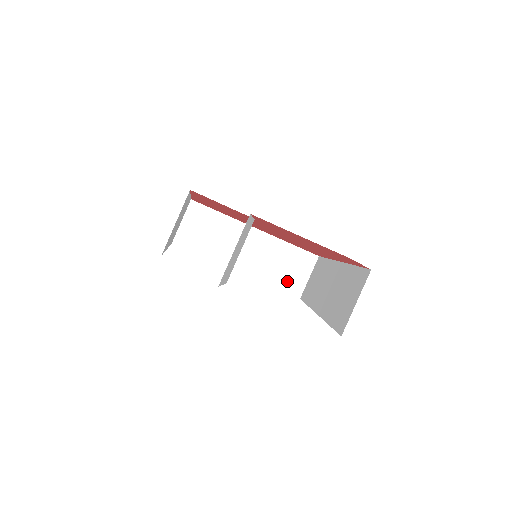
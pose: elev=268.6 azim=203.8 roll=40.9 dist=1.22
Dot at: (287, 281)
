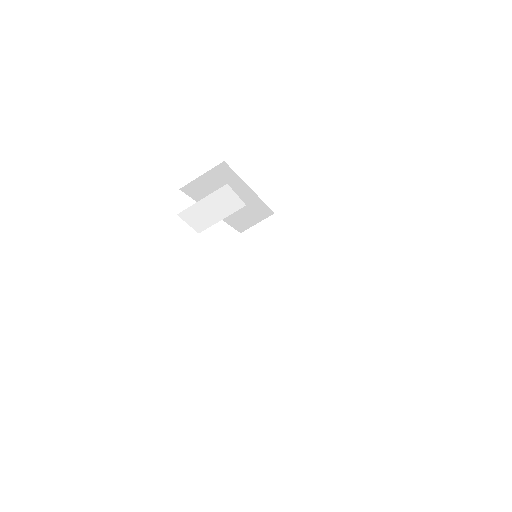
Dot at: (290, 318)
